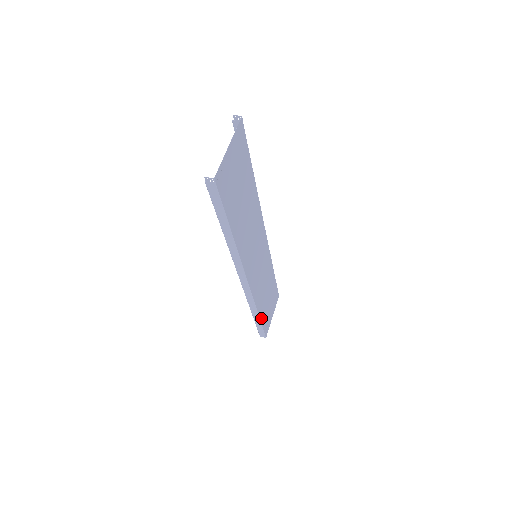
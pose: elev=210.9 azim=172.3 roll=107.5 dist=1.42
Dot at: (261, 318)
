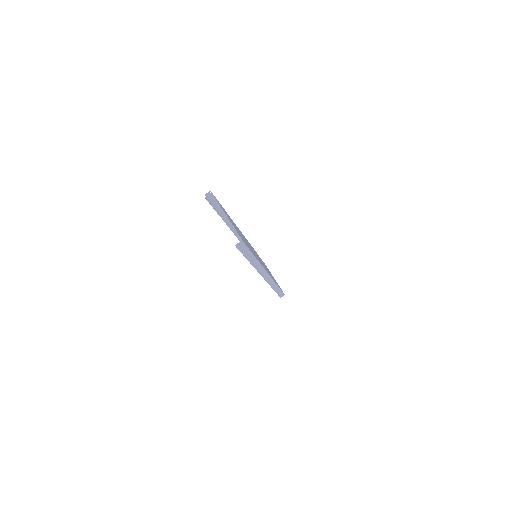
Dot at: occluded
